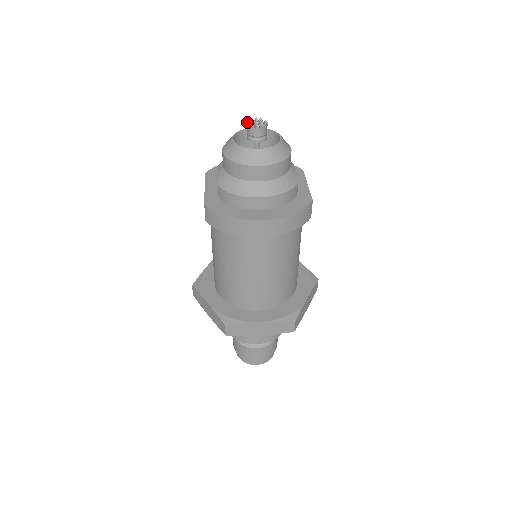
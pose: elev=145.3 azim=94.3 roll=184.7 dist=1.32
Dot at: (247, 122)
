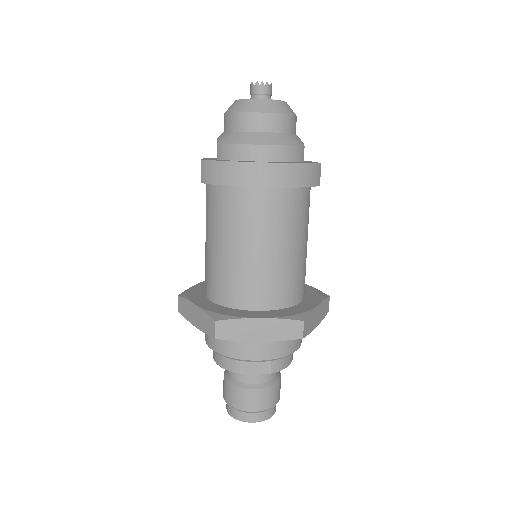
Dot at: (251, 83)
